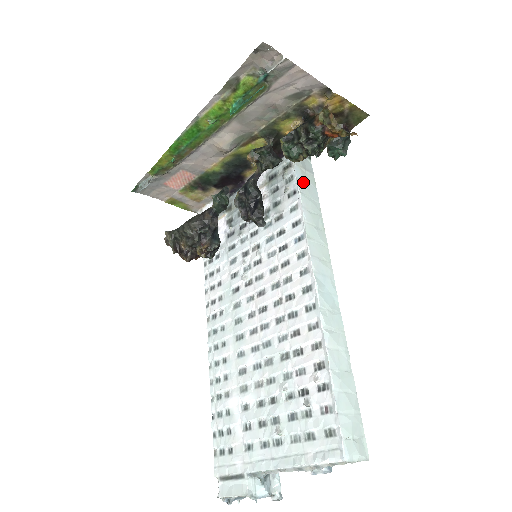
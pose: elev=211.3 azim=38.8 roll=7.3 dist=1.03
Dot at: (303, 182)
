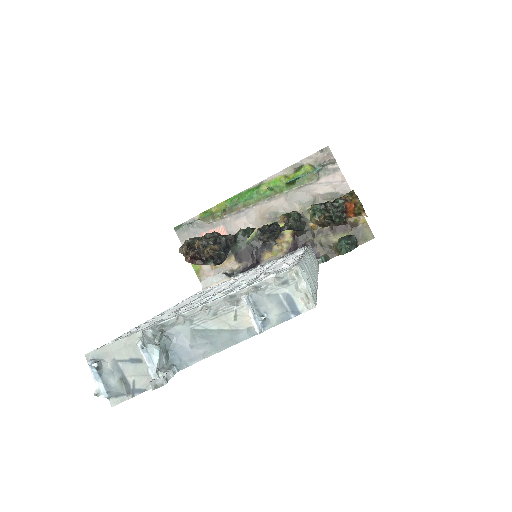
Dot at: (312, 252)
